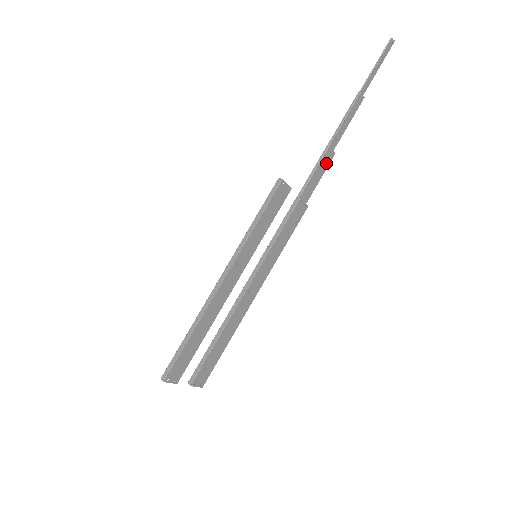
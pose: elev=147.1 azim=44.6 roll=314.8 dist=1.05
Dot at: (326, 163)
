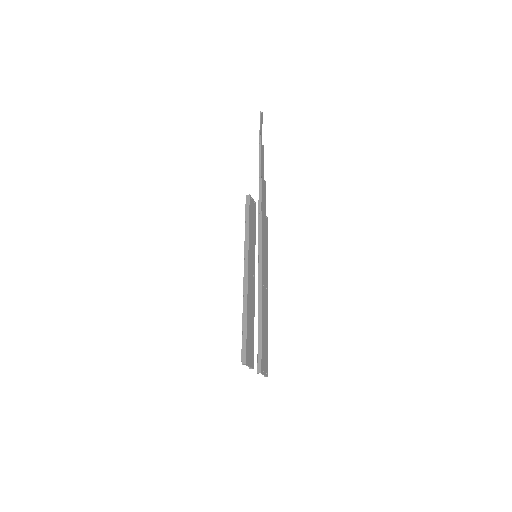
Dot at: (264, 188)
